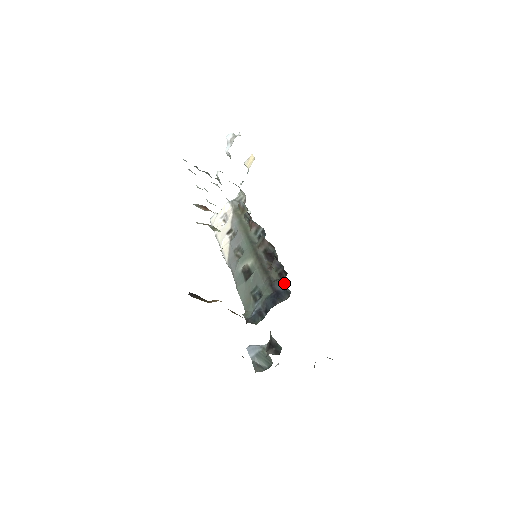
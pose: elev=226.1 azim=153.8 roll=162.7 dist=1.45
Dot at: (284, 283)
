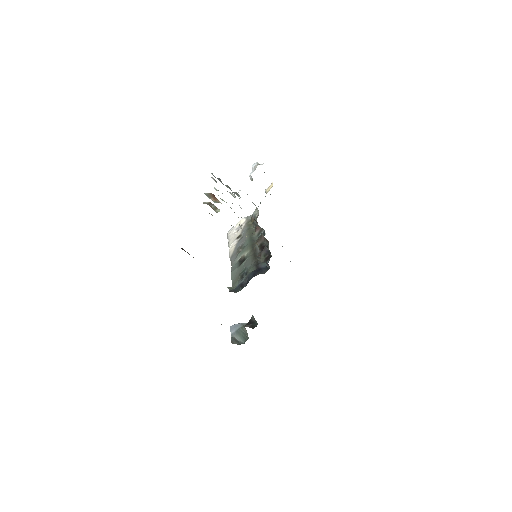
Dot at: occluded
